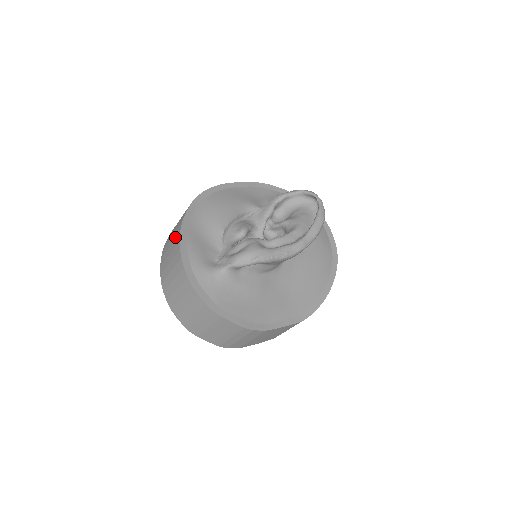
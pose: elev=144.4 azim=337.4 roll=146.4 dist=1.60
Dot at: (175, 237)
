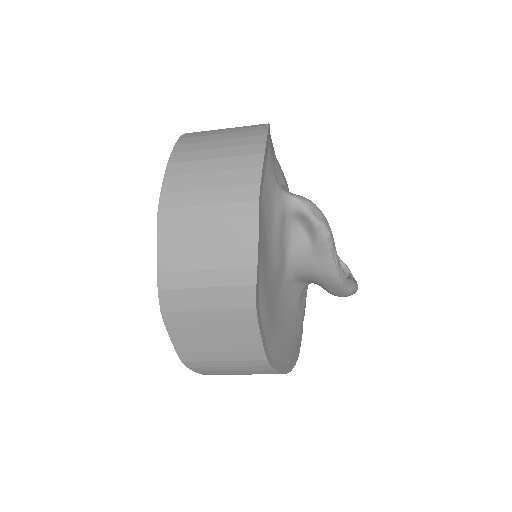
Dot at: occluded
